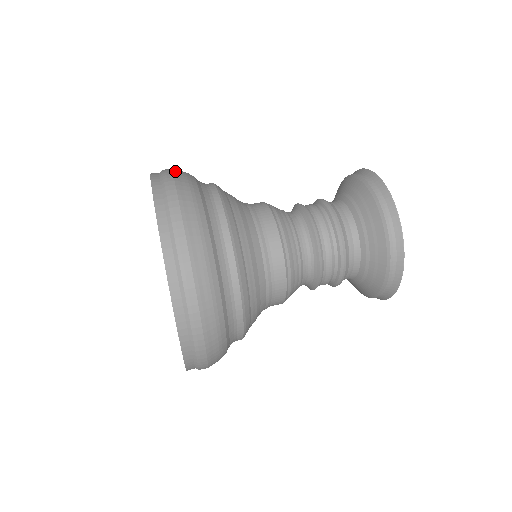
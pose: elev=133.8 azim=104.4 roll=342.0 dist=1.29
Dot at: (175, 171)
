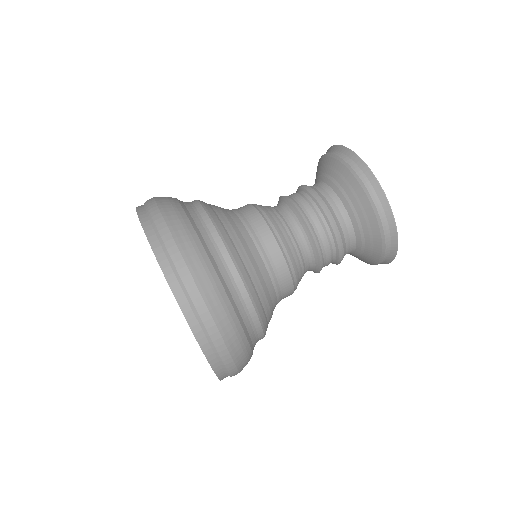
Dot at: (161, 206)
